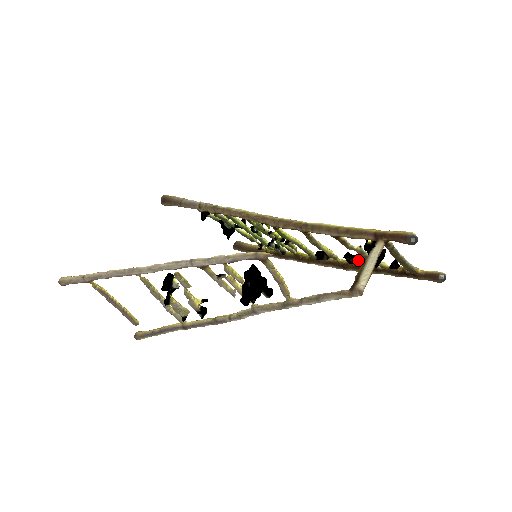
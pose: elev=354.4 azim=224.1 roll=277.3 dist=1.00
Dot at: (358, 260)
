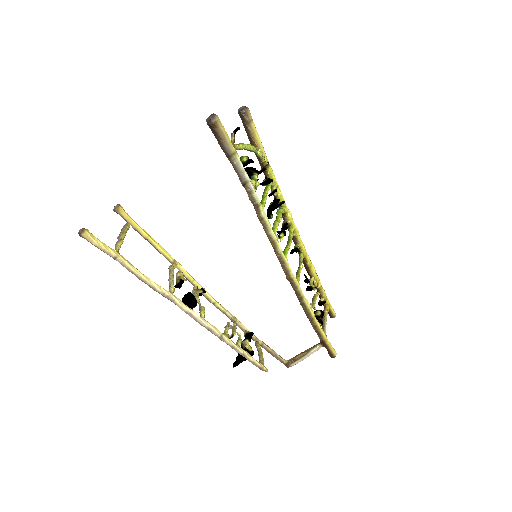
Dot at: (310, 281)
